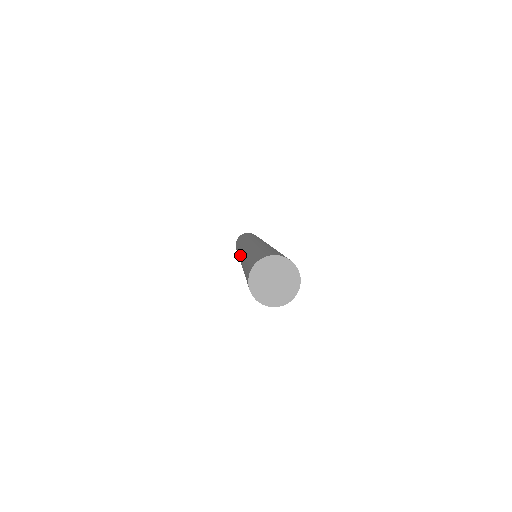
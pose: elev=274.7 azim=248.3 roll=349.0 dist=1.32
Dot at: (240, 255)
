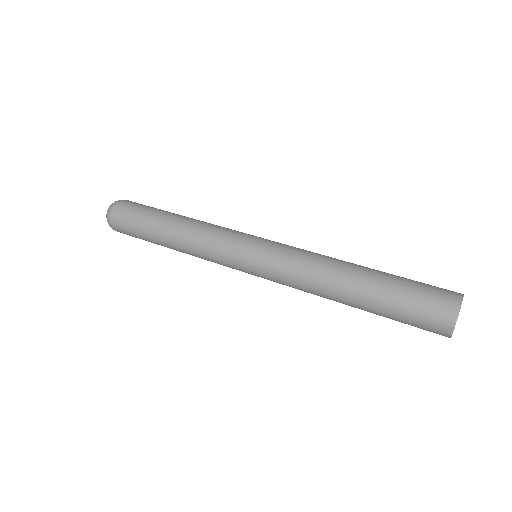
Dot at: (273, 279)
